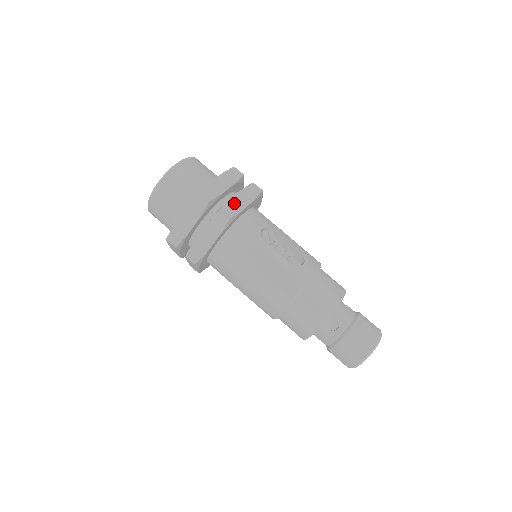
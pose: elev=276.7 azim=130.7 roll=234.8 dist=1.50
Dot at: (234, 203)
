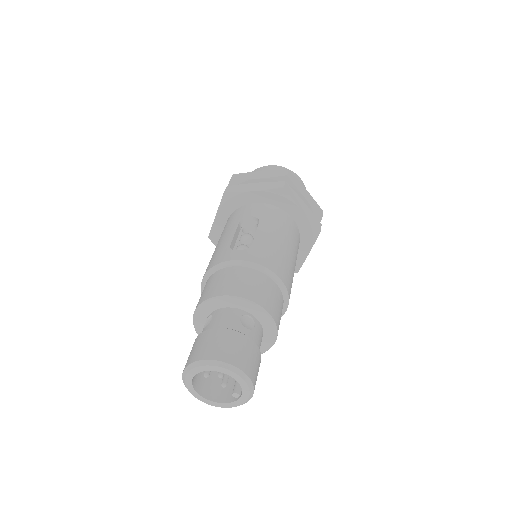
Dot at: (245, 186)
